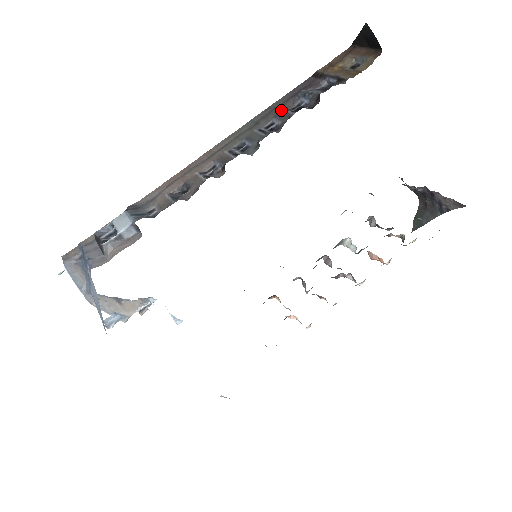
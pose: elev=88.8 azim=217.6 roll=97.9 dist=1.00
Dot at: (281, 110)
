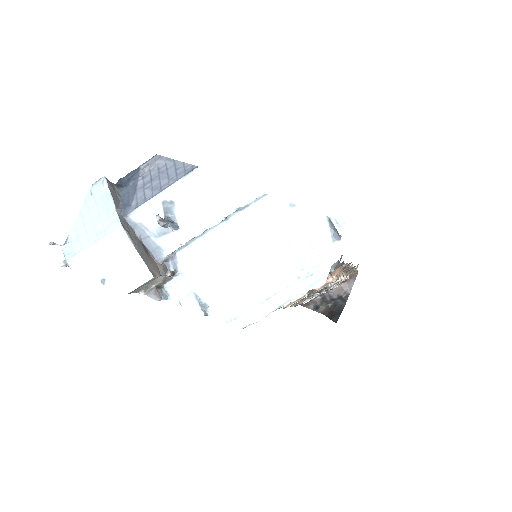
Dot at: occluded
